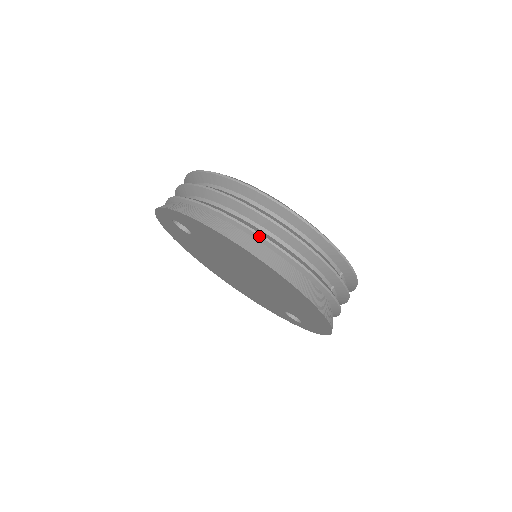
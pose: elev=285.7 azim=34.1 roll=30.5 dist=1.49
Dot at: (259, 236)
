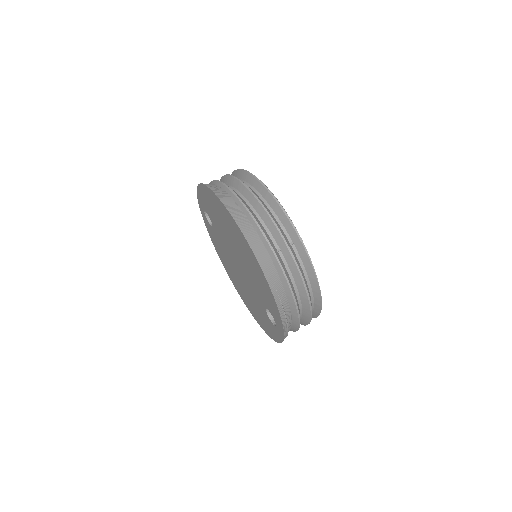
Dot at: (226, 187)
